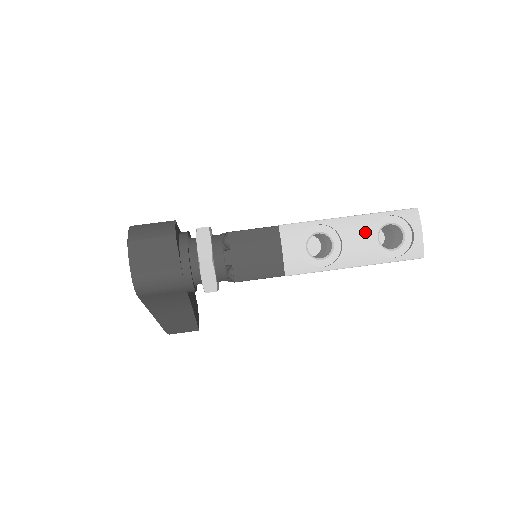
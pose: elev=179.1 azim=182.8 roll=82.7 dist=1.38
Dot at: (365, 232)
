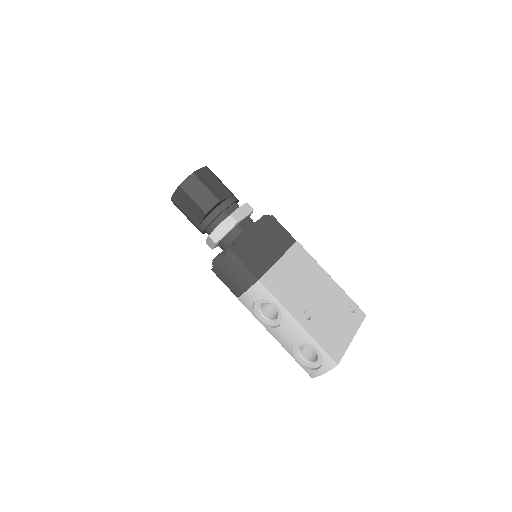
Dot at: (295, 338)
